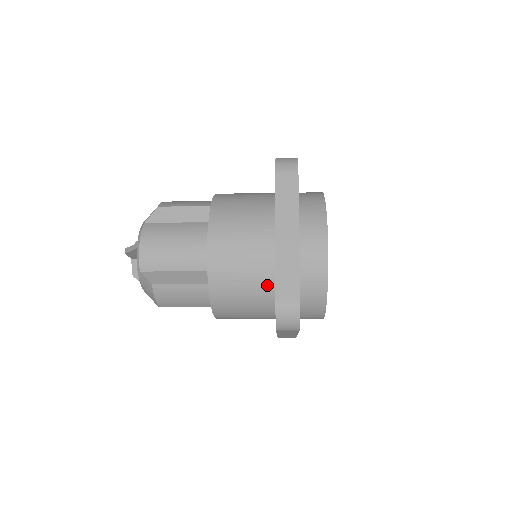
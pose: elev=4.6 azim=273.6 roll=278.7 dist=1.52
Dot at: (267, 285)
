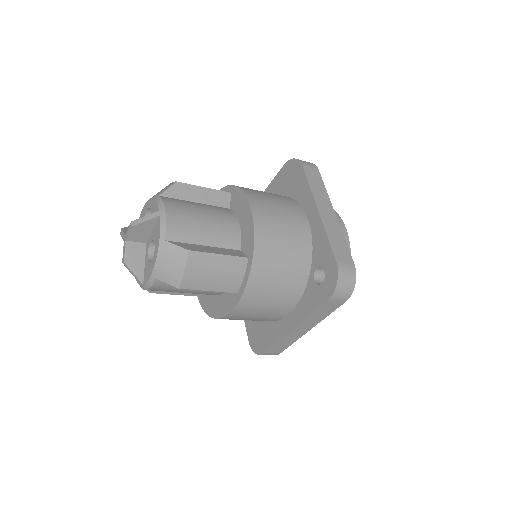
Dot at: (304, 262)
